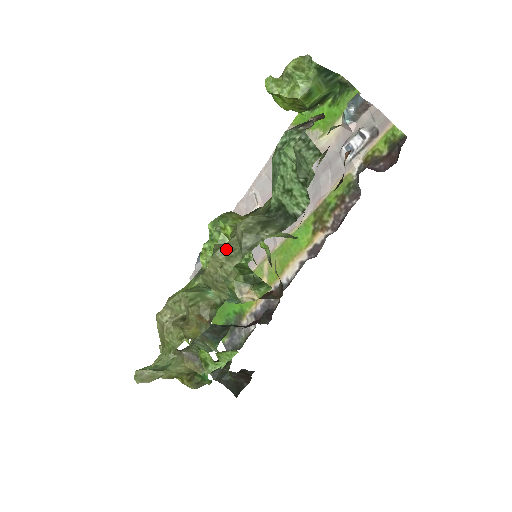
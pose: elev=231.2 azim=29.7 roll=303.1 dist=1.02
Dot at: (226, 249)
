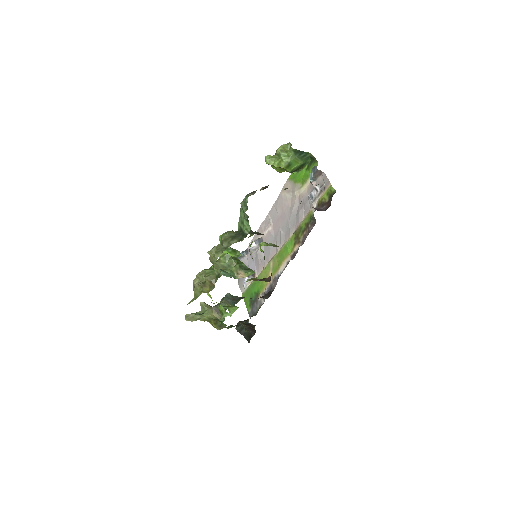
Dot at: (216, 248)
